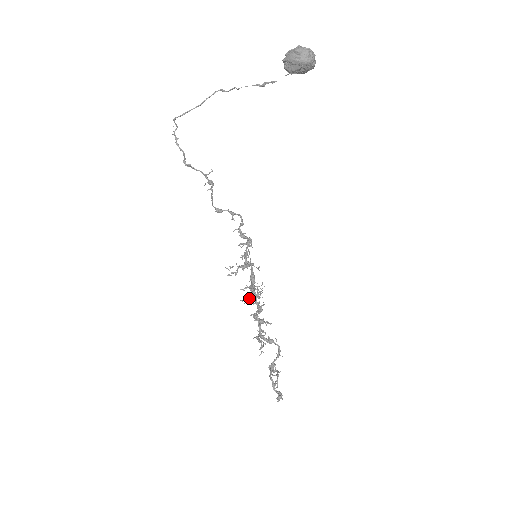
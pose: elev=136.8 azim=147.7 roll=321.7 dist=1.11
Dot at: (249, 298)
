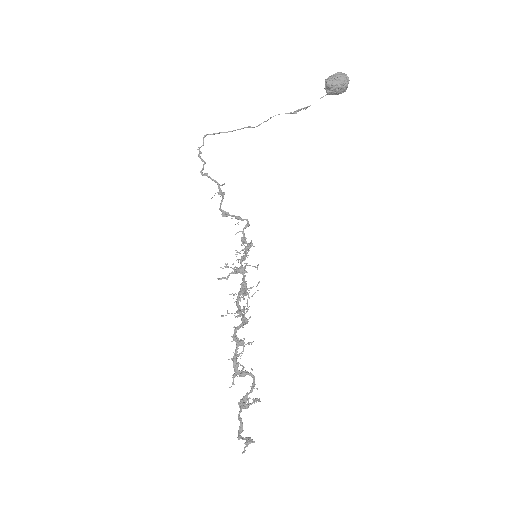
Dot at: (241, 297)
